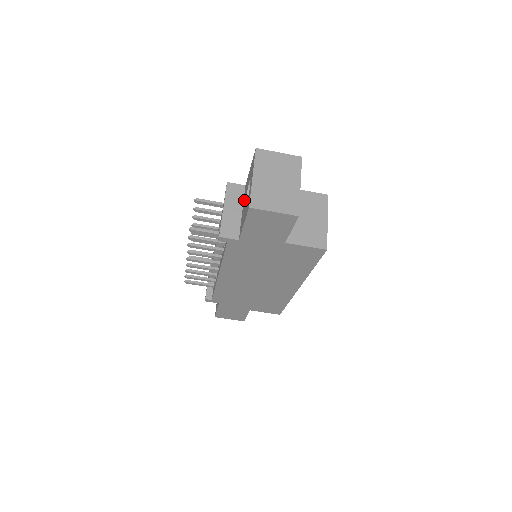
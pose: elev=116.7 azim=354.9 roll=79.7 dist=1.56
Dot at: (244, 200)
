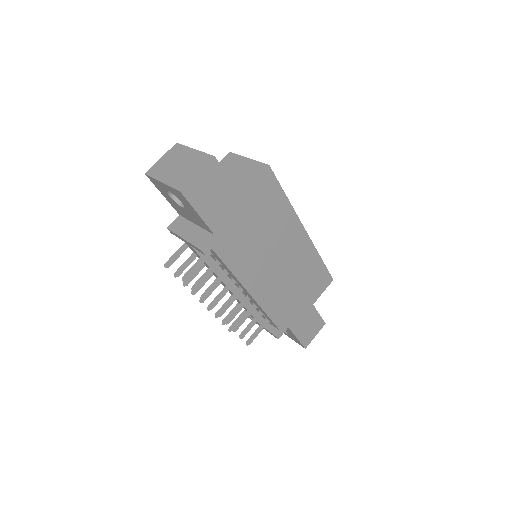
Dot at: (186, 216)
